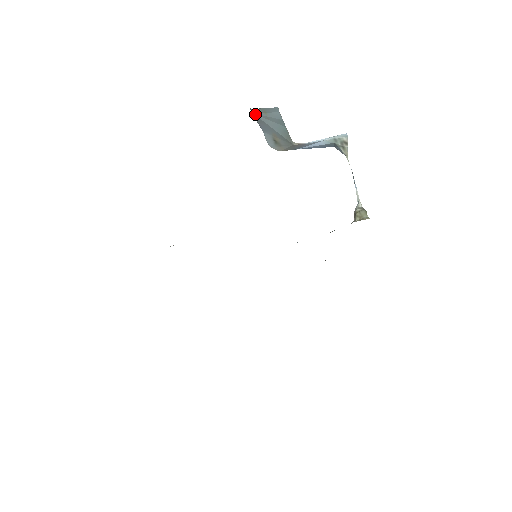
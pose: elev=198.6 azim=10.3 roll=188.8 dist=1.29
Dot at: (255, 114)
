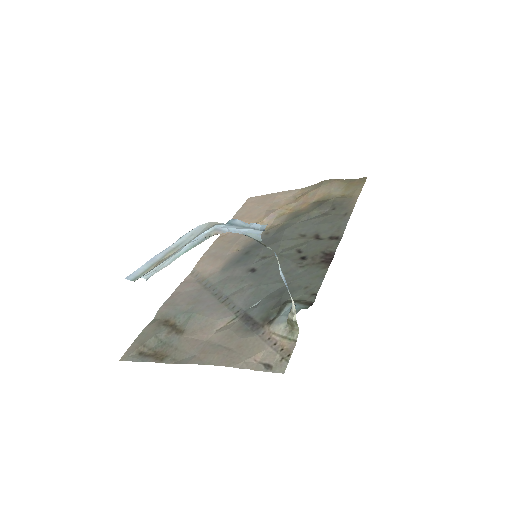
Dot at: (136, 274)
